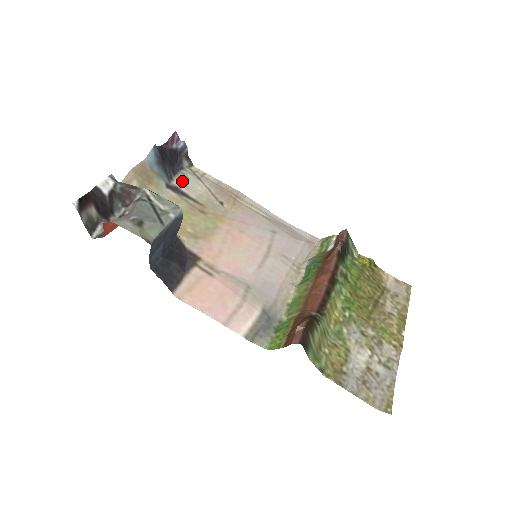
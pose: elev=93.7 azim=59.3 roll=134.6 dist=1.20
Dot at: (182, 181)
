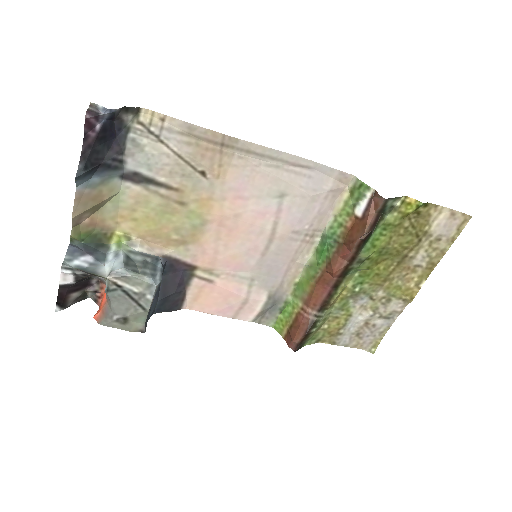
Dot at: (137, 159)
